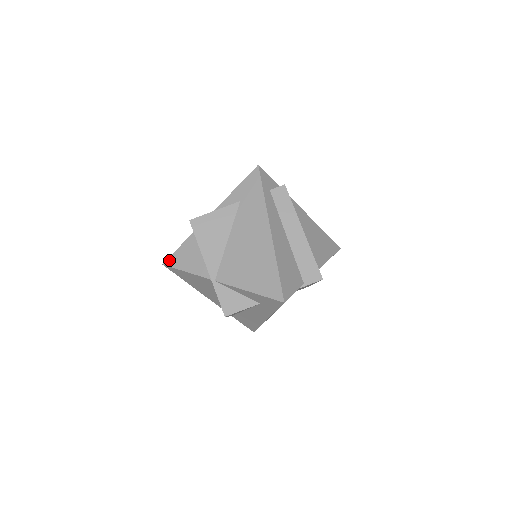
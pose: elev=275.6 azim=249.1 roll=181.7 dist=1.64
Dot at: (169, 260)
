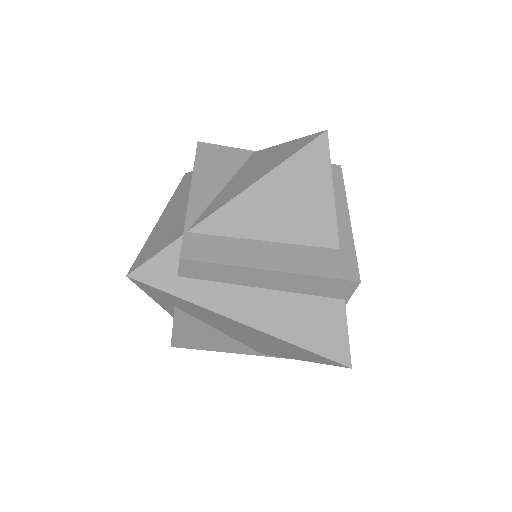
Dot at: occluded
